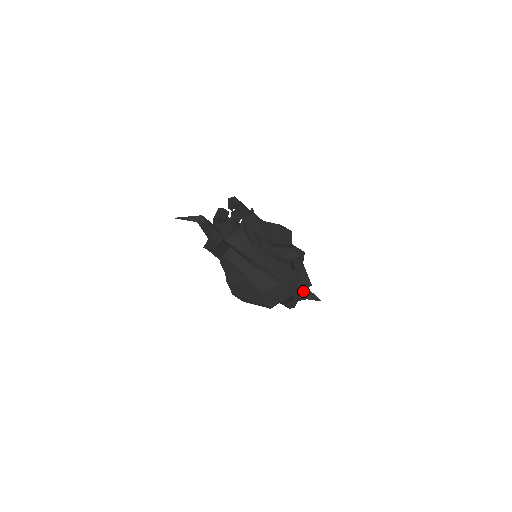
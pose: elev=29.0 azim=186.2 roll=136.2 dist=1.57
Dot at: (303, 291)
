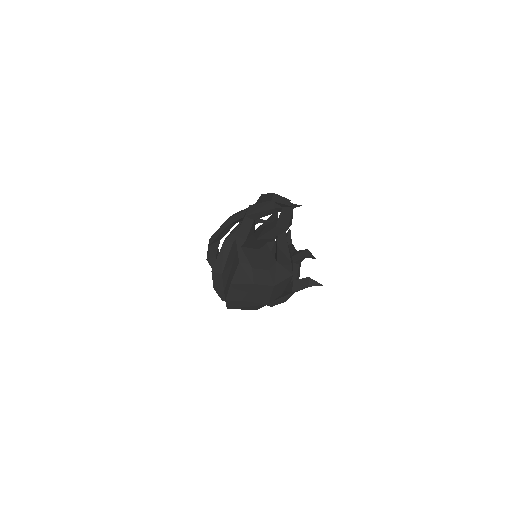
Dot at: (303, 281)
